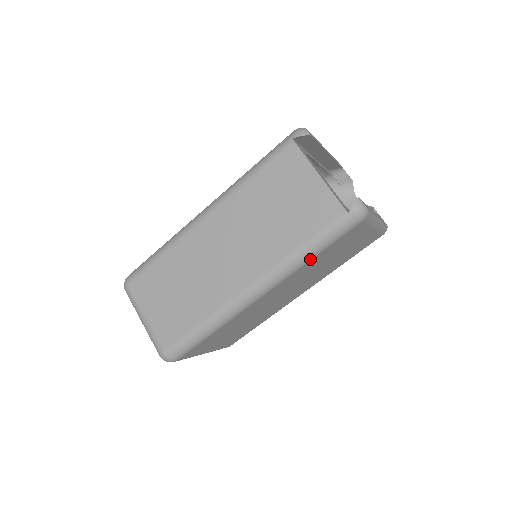
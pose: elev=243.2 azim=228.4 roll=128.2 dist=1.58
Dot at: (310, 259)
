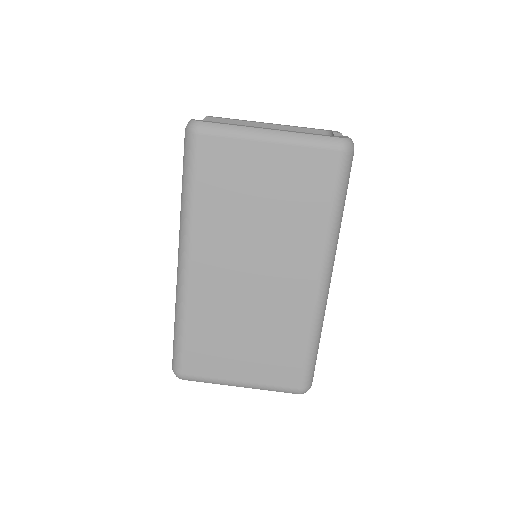
Dot at: (191, 201)
